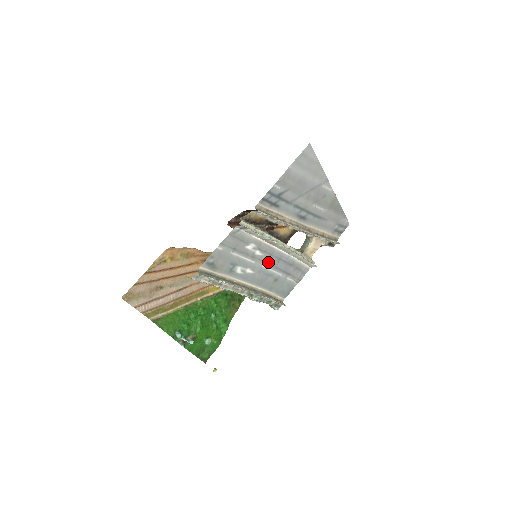
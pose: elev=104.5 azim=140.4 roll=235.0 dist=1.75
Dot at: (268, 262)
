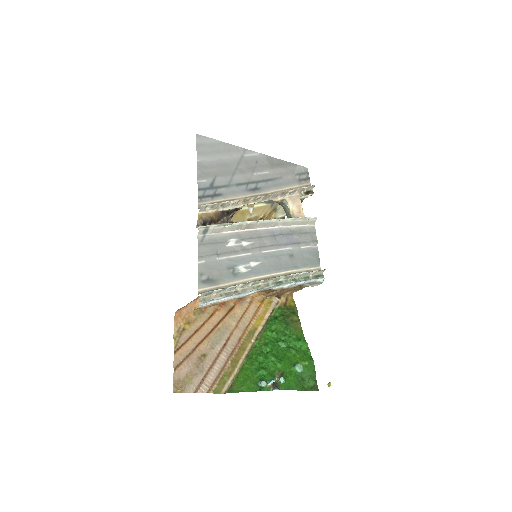
Dot at: (265, 245)
